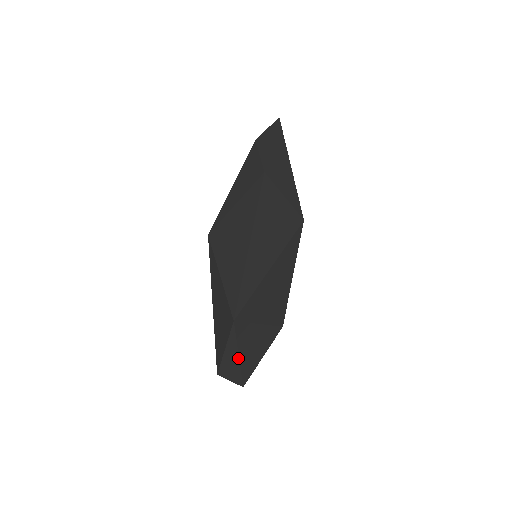
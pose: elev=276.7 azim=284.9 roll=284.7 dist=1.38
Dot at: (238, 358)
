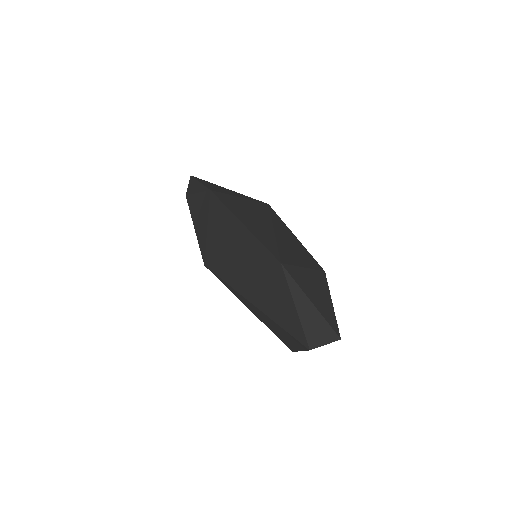
Dot at: (313, 306)
